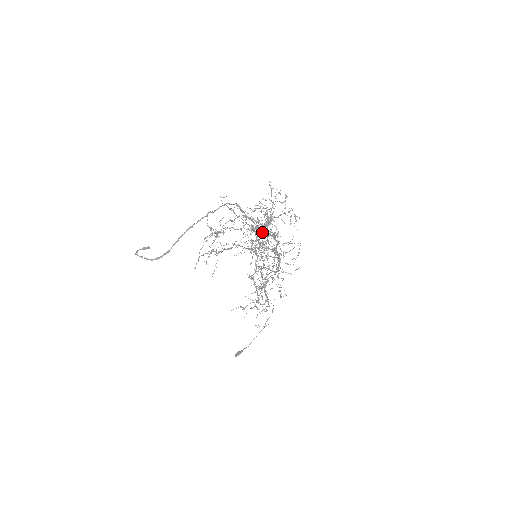
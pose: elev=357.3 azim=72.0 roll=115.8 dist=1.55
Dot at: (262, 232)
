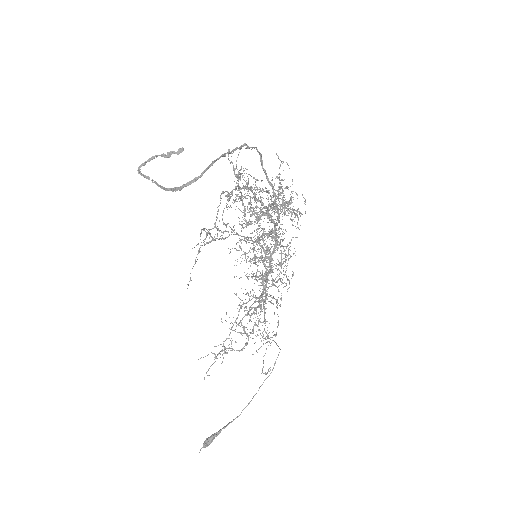
Dot at: occluded
